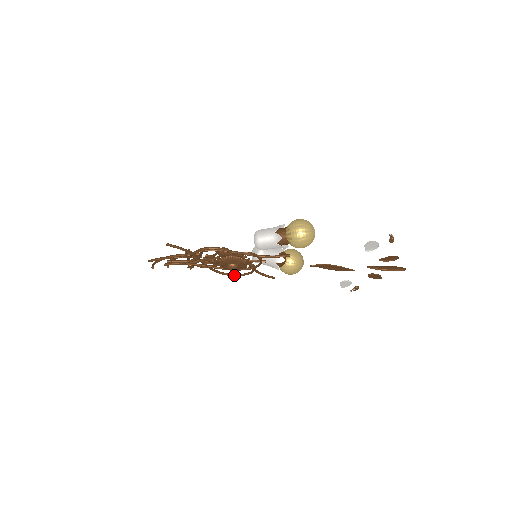
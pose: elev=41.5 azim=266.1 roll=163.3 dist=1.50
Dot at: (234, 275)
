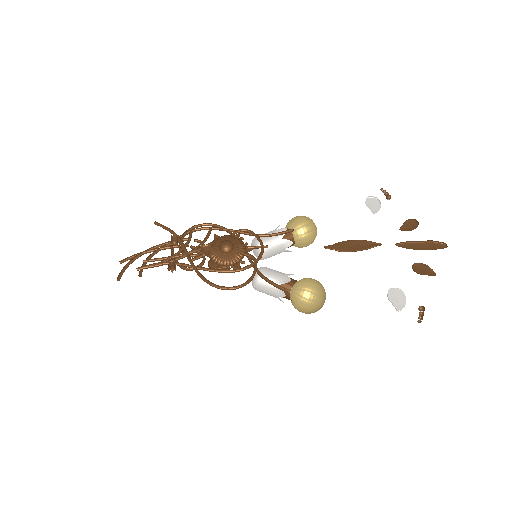
Dot at: (229, 287)
